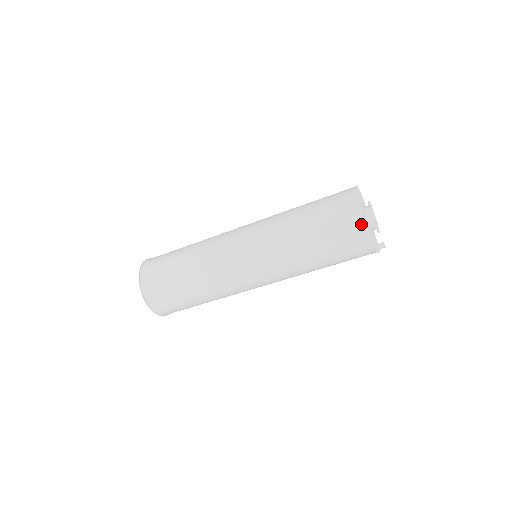
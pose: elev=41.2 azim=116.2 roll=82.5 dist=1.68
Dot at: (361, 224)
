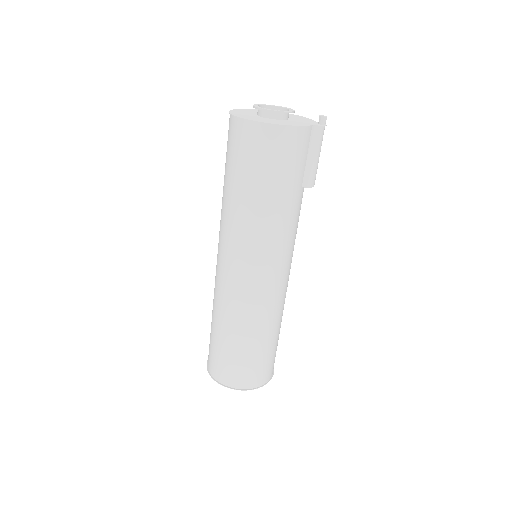
Dot at: (241, 123)
